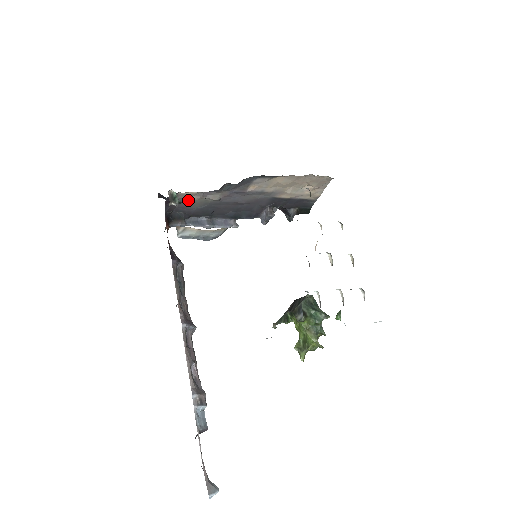
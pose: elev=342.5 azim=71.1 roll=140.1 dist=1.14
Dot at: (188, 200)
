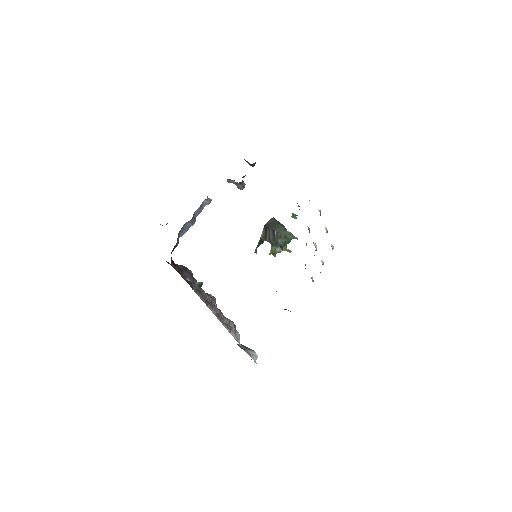
Dot at: occluded
